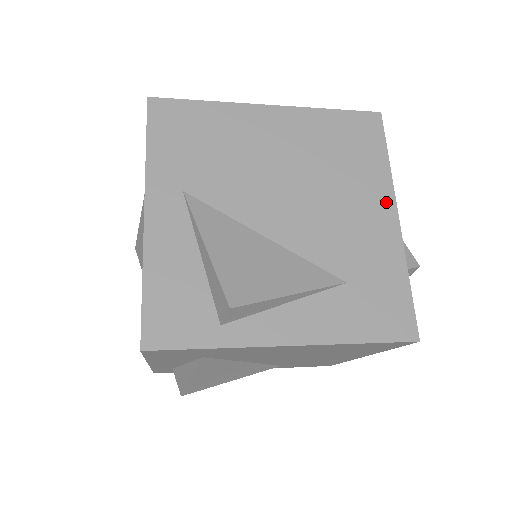
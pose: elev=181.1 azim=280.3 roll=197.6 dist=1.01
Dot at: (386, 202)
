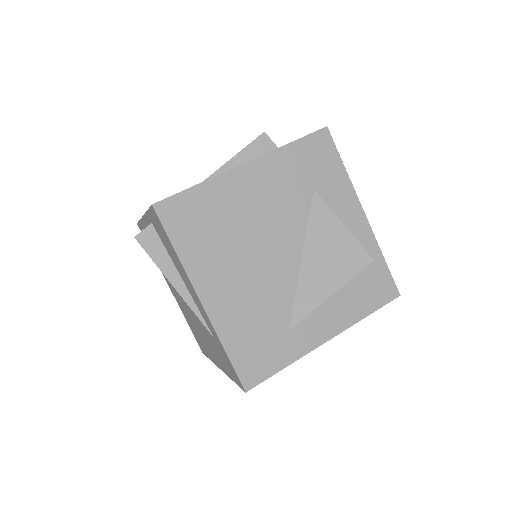
Dot at: occluded
